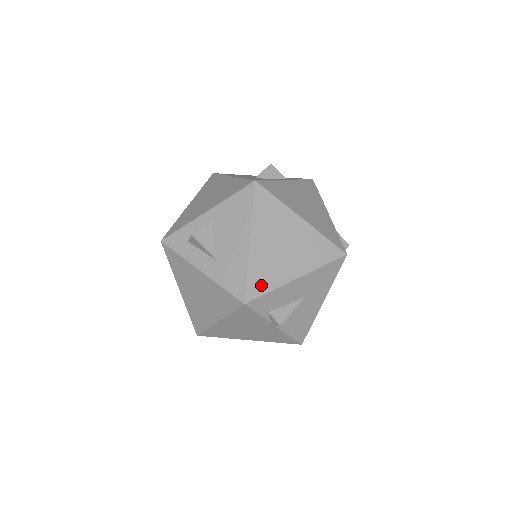
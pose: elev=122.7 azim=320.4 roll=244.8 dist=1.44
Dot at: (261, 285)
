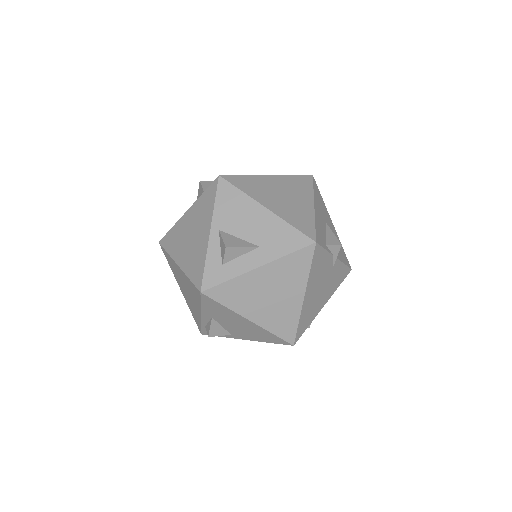
Dot at: (306, 225)
